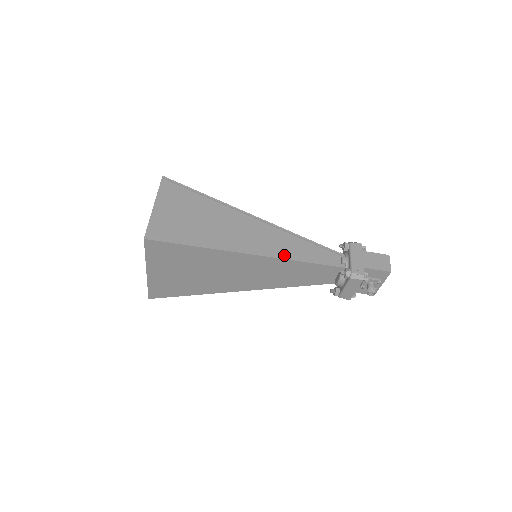
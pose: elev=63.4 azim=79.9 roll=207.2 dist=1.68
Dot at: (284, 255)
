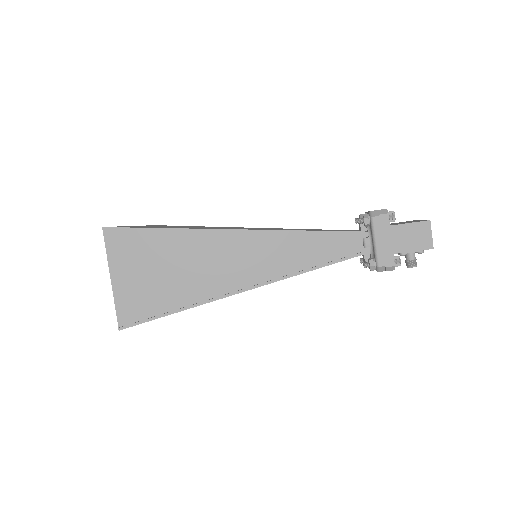
Dot at: (284, 272)
